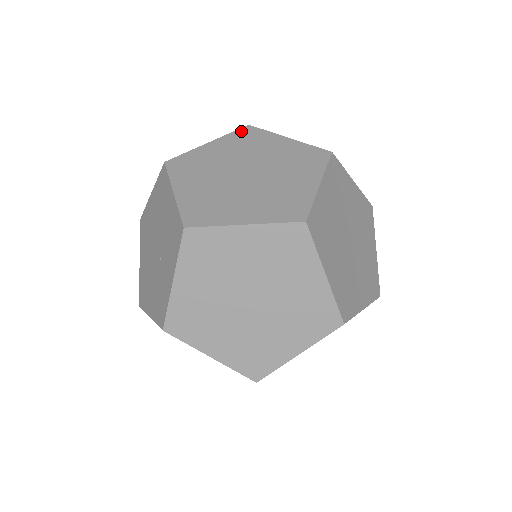
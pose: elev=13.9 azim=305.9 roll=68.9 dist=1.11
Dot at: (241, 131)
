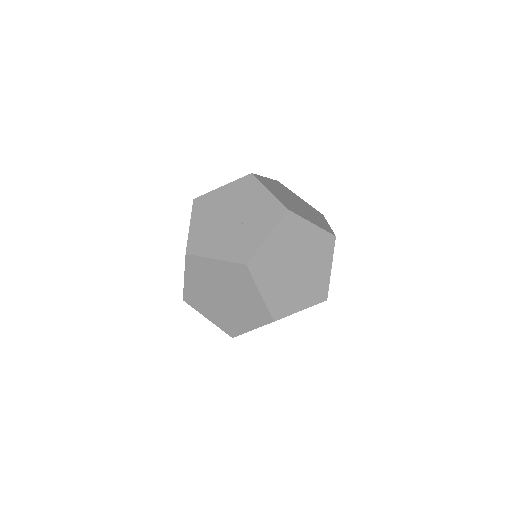
Dot at: (277, 182)
